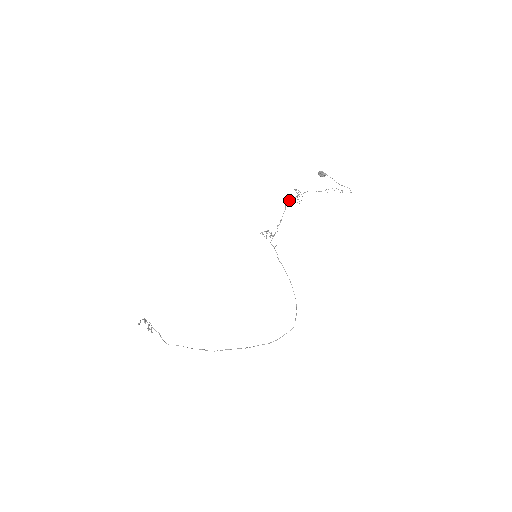
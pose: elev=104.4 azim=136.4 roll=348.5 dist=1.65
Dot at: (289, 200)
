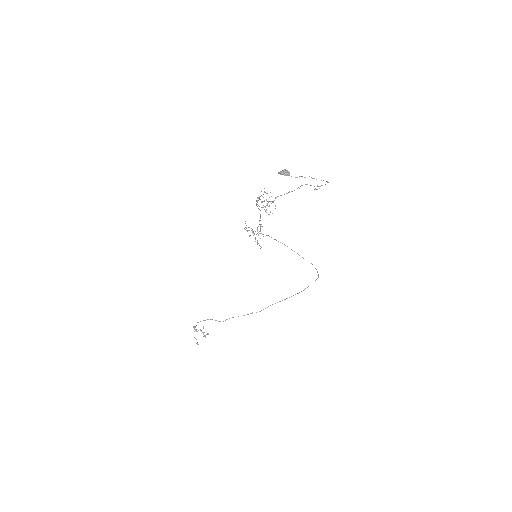
Dot at: (258, 200)
